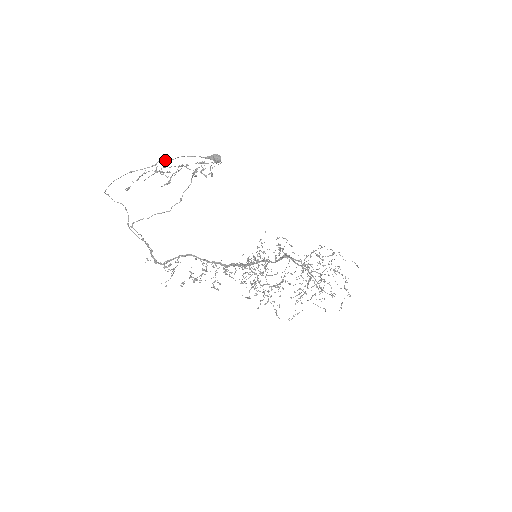
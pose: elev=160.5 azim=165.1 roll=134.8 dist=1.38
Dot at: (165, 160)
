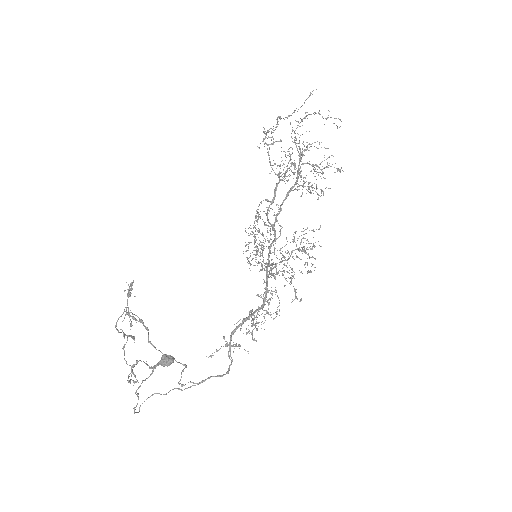
Dot at: occluded
